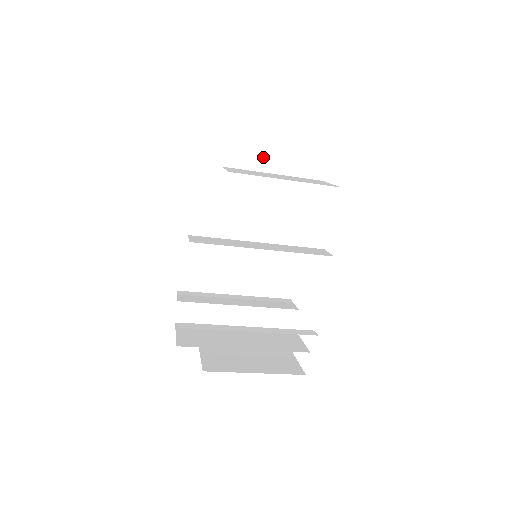
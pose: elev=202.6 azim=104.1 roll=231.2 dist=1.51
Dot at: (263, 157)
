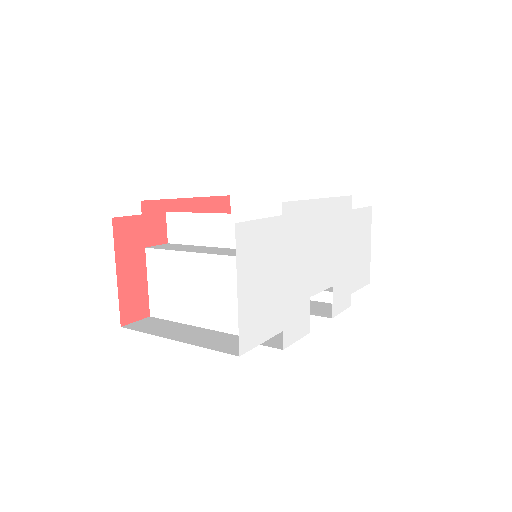
Dot at: occluded
